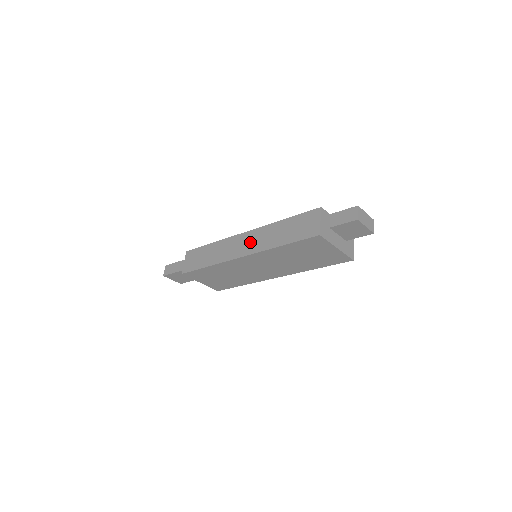
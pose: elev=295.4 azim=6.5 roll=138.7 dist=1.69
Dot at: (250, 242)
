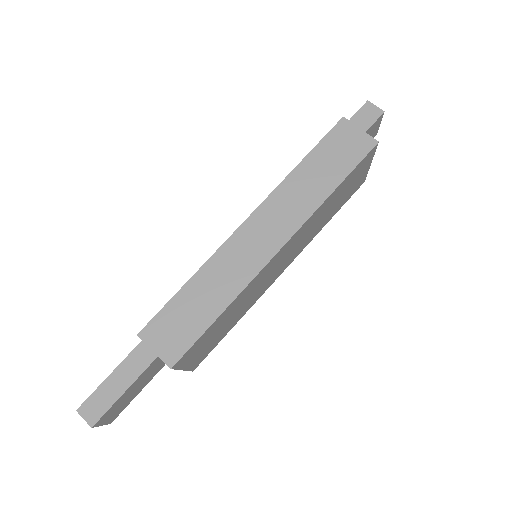
Dot at: (273, 223)
